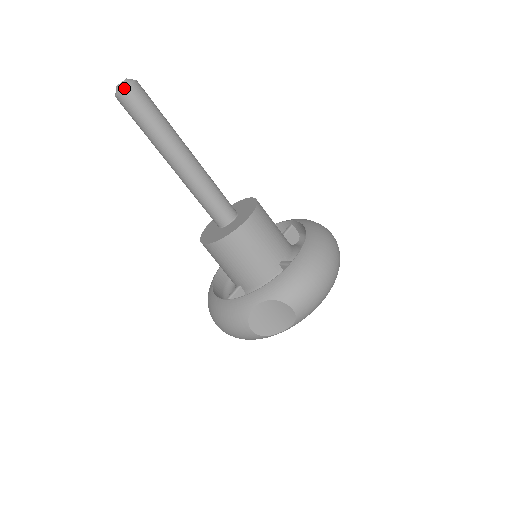
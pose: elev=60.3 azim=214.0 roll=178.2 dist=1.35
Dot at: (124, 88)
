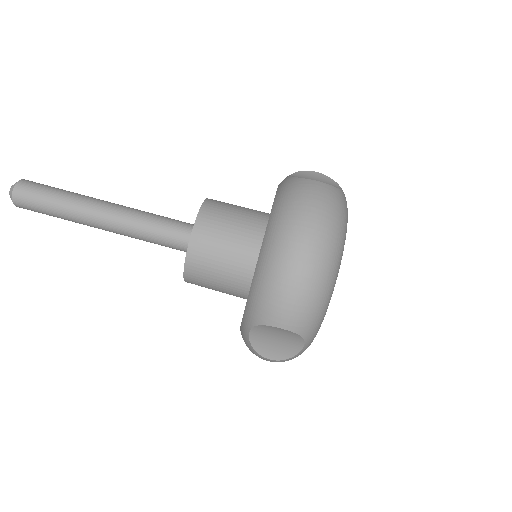
Dot at: (11, 199)
